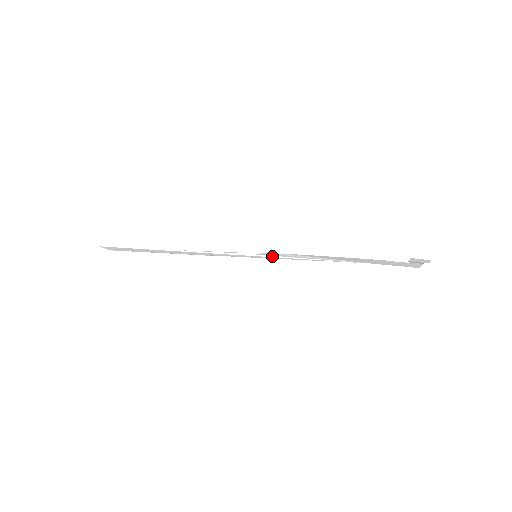
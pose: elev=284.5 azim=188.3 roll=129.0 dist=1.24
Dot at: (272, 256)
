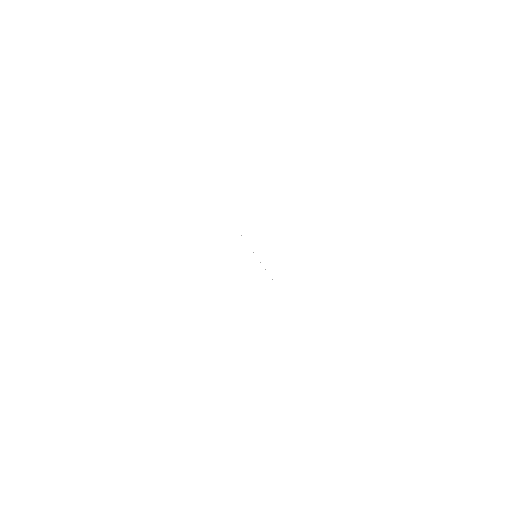
Dot at: occluded
